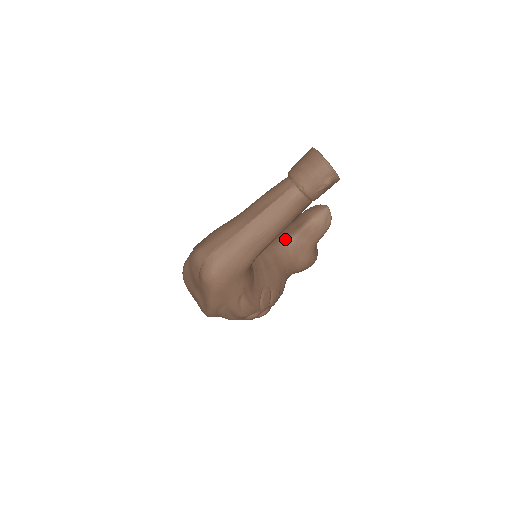
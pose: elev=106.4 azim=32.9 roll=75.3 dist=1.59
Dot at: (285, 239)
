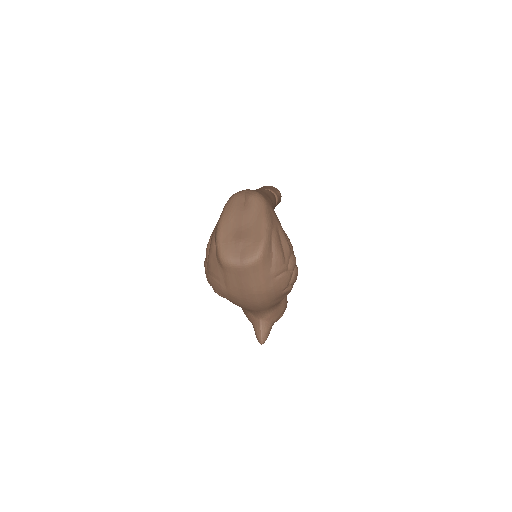
Dot at: occluded
